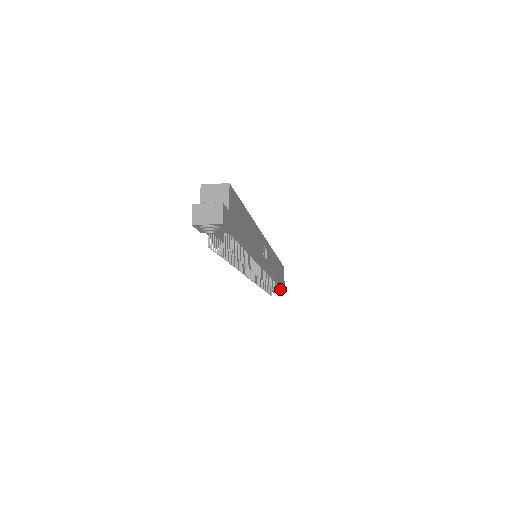
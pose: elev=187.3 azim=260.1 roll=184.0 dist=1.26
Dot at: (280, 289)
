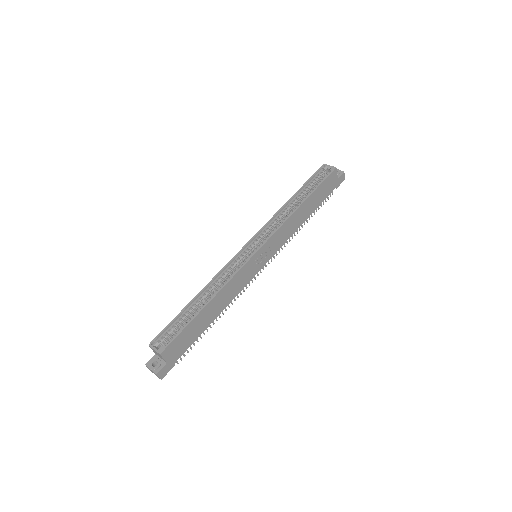
Dot at: occluded
